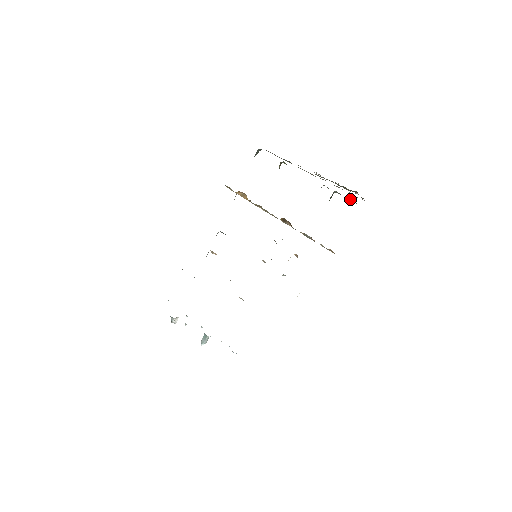
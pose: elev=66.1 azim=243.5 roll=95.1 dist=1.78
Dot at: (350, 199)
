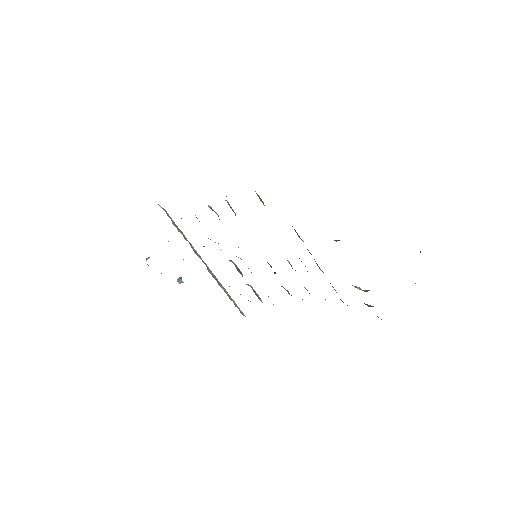
Dot at: occluded
